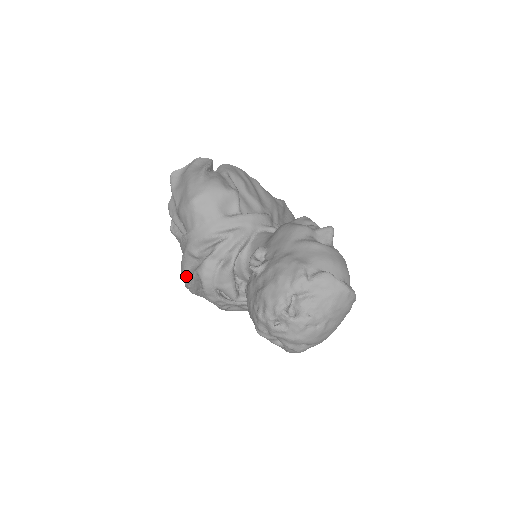
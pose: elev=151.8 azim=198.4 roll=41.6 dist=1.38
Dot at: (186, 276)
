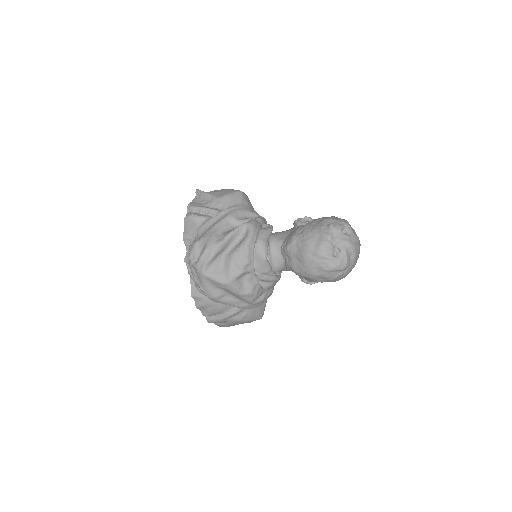
Dot at: (217, 236)
